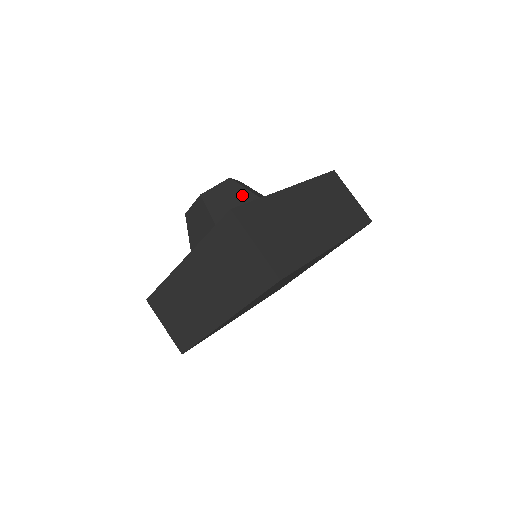
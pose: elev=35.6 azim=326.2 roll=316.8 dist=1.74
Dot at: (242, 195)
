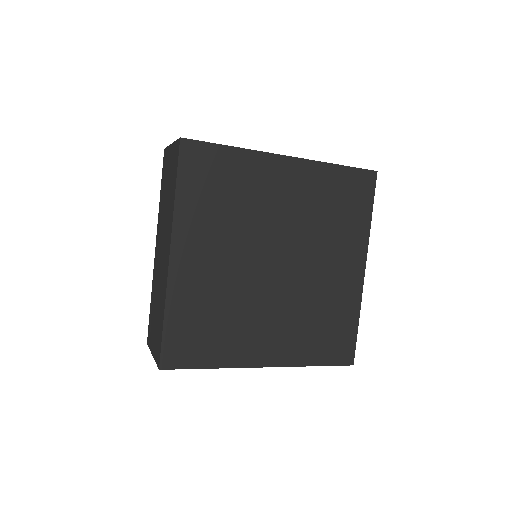
Dot at: occluded
